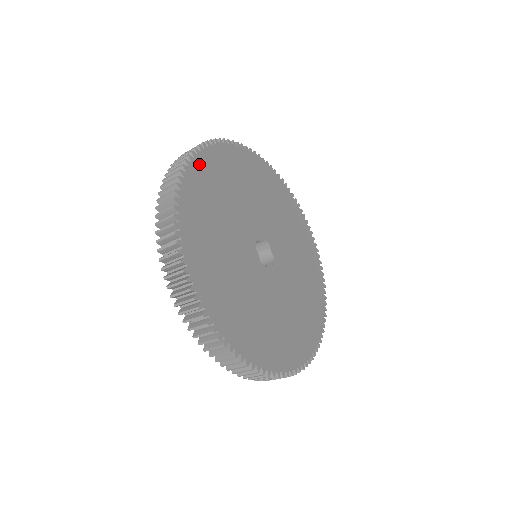
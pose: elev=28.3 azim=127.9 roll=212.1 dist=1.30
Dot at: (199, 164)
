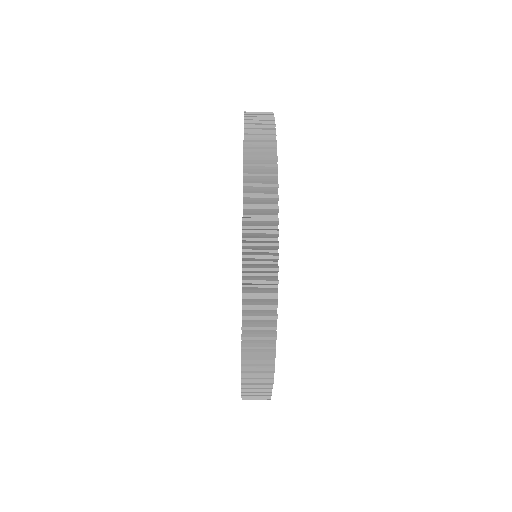
Dot at: occluded
